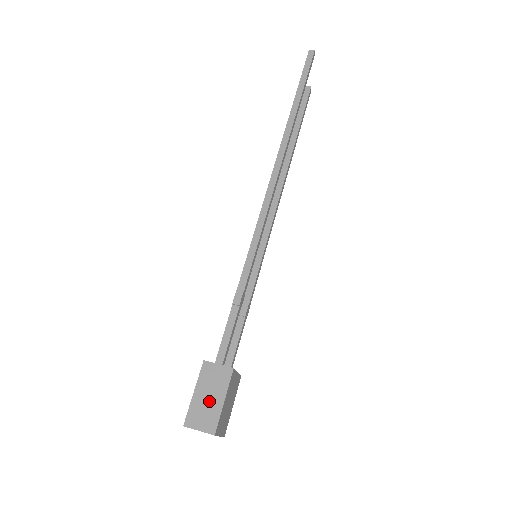
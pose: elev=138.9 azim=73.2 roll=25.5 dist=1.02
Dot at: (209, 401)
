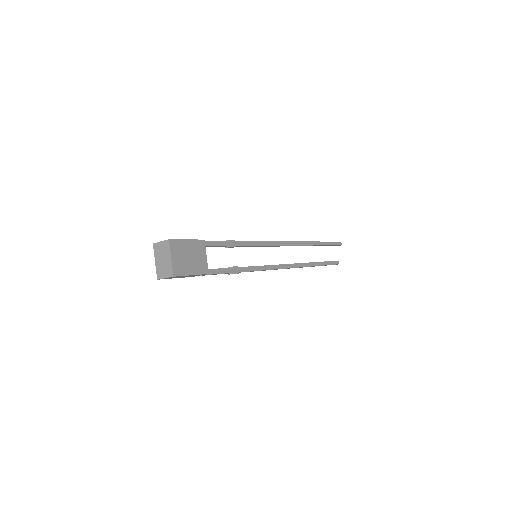
Dot at: occluded
